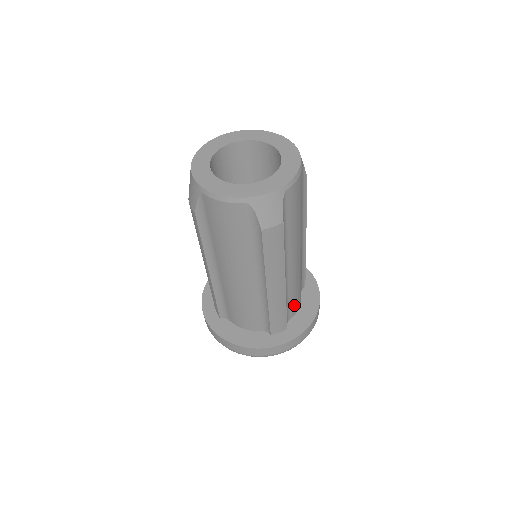
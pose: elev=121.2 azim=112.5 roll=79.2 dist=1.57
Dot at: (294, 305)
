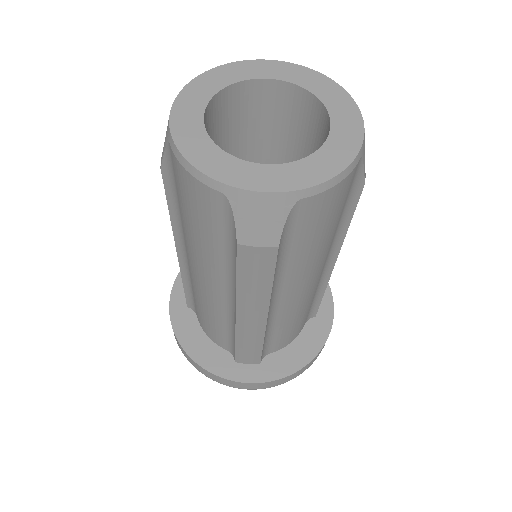
Dot at: (282, 340)
